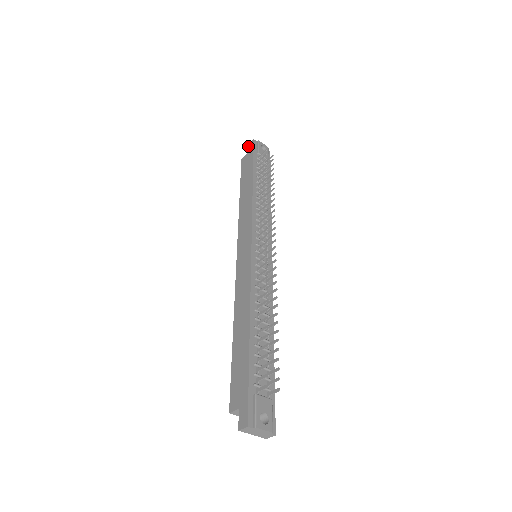
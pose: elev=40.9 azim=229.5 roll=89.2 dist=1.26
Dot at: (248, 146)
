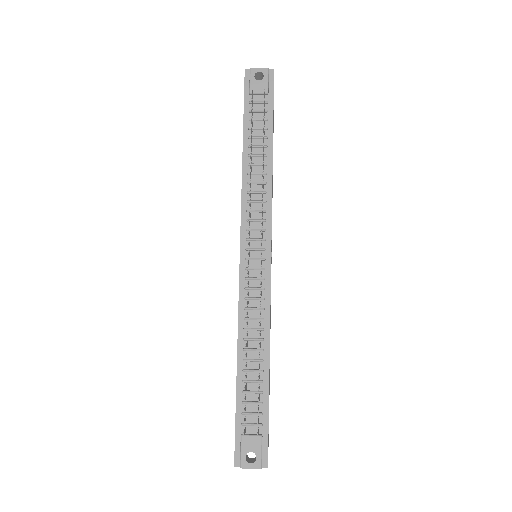
Dot at: occluded
